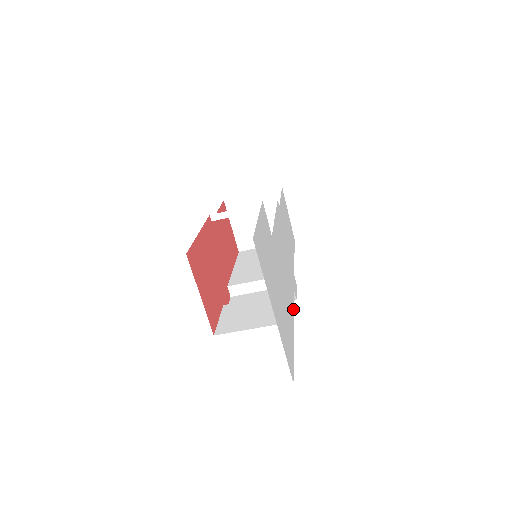
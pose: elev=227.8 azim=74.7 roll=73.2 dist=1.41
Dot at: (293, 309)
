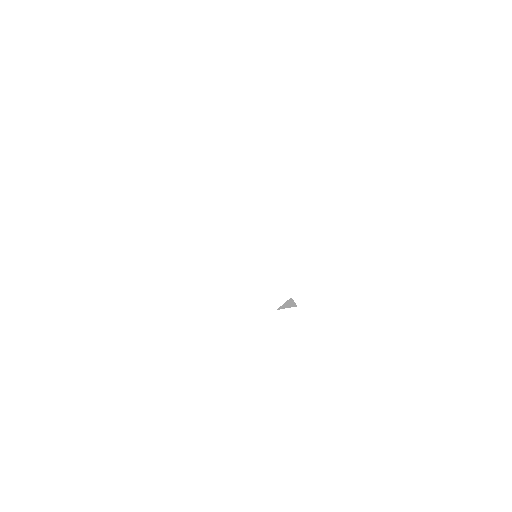
Dot at: (255, 324)
